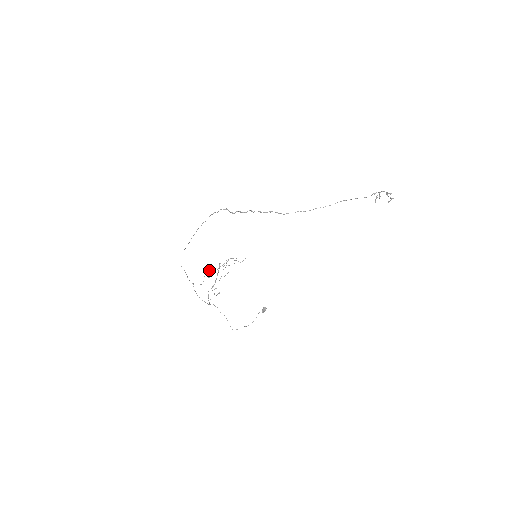
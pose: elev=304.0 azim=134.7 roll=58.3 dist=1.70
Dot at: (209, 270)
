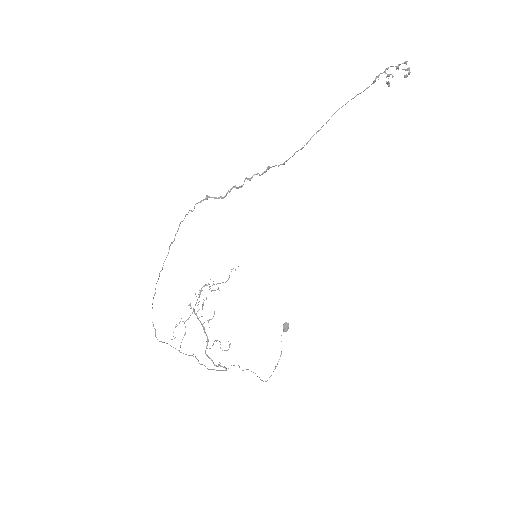
Dot at: (176, 324)
